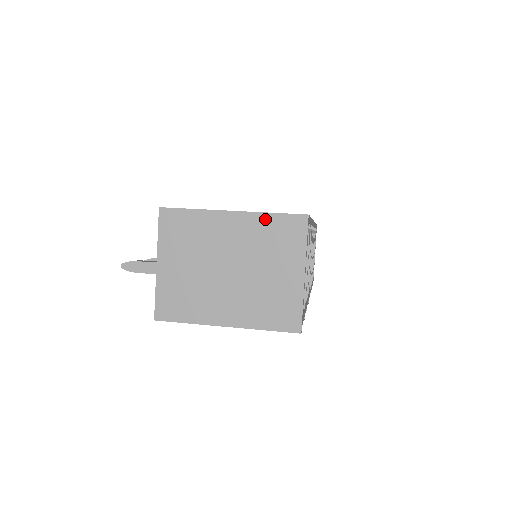
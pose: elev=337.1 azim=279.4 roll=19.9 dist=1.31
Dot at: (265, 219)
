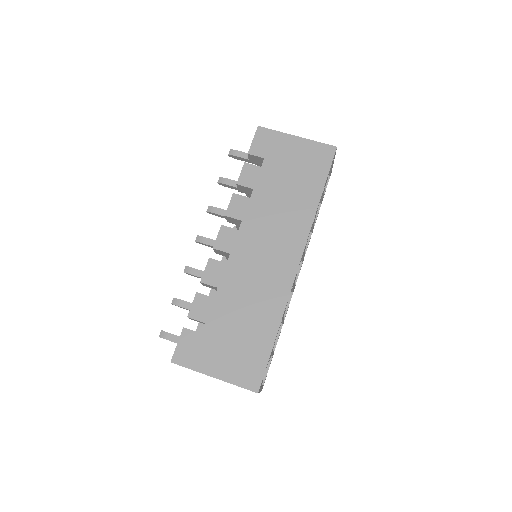
Dot at: occluded
